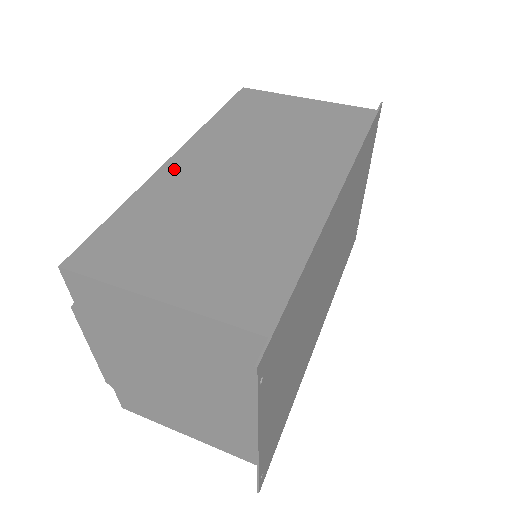
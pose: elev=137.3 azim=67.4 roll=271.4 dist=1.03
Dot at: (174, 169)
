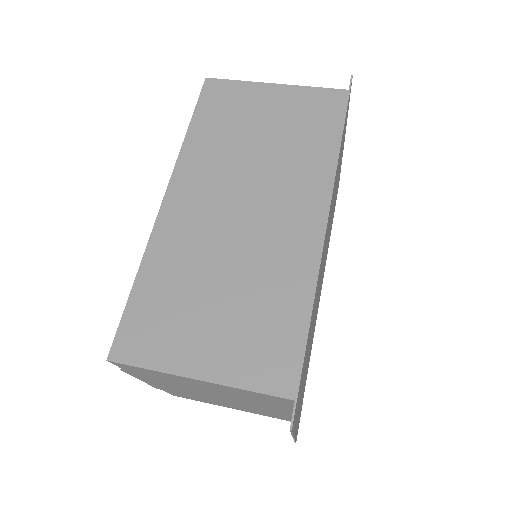
Dot at: (169, 220)
